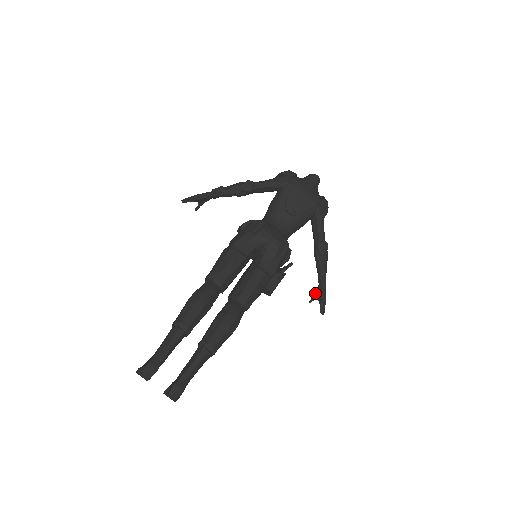
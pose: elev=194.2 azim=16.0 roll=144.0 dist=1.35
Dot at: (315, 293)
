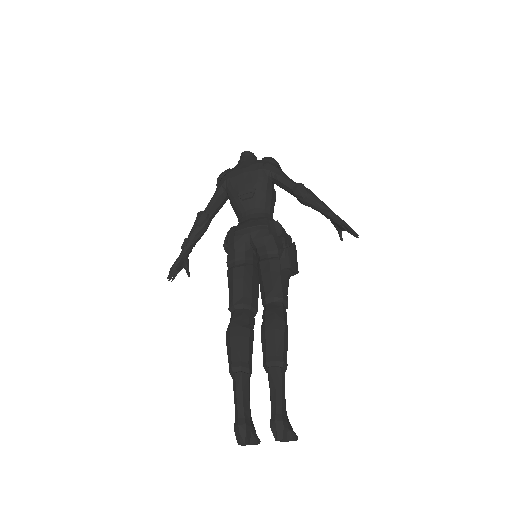
Dot at: occluded
